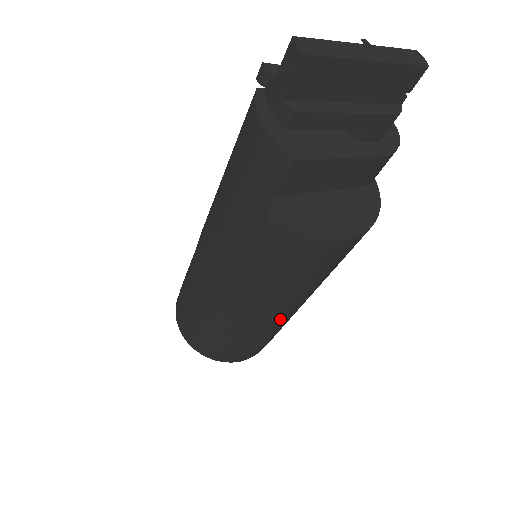
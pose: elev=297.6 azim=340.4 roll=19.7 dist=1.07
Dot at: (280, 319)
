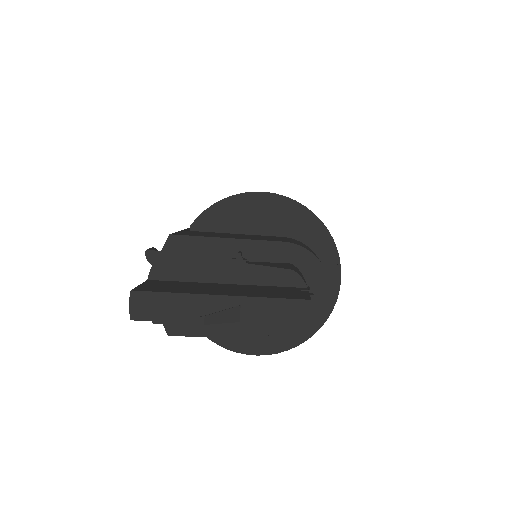
Dot at: occluded
